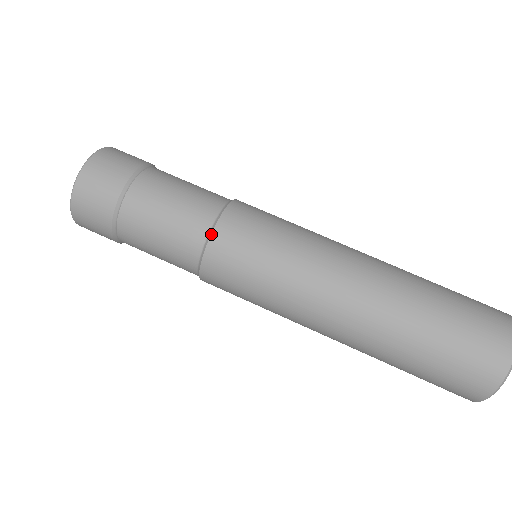
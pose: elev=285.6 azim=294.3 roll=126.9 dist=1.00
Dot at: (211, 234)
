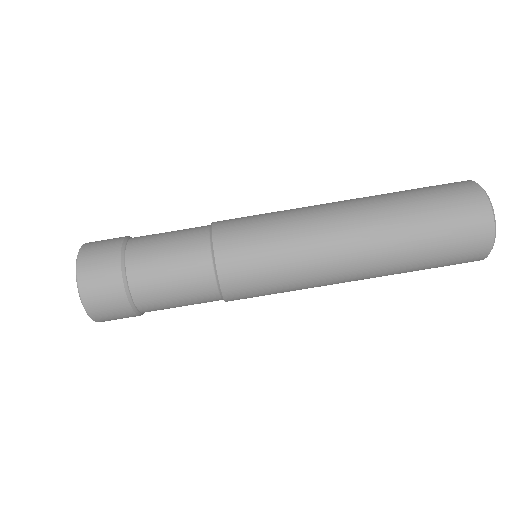
Dot at: (214, 253)
